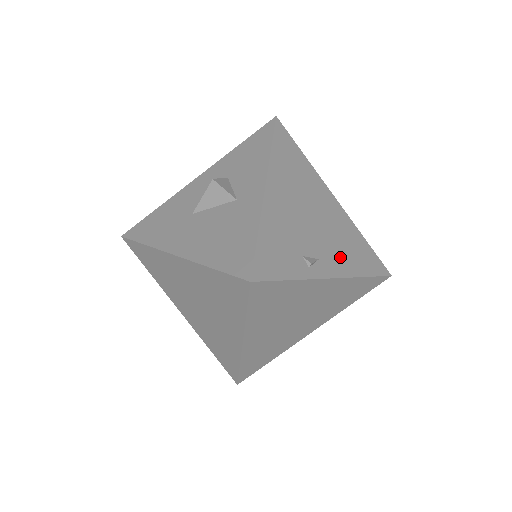
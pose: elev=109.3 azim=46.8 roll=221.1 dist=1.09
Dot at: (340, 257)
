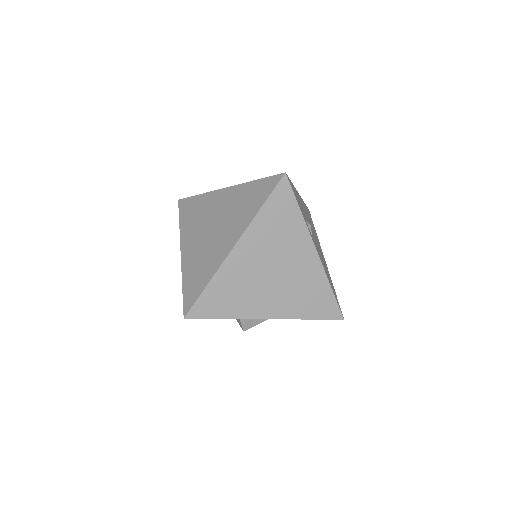
Dot at: (321, 259)
